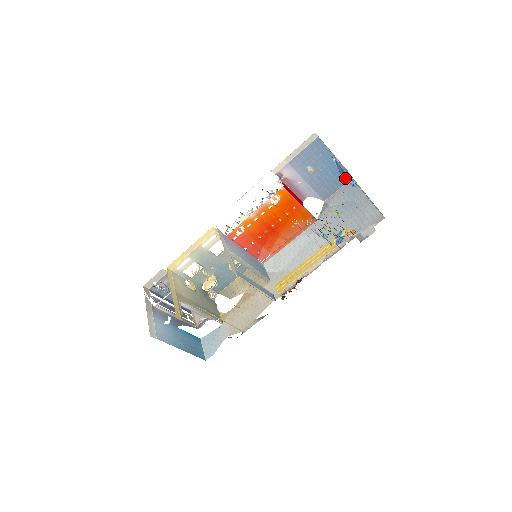
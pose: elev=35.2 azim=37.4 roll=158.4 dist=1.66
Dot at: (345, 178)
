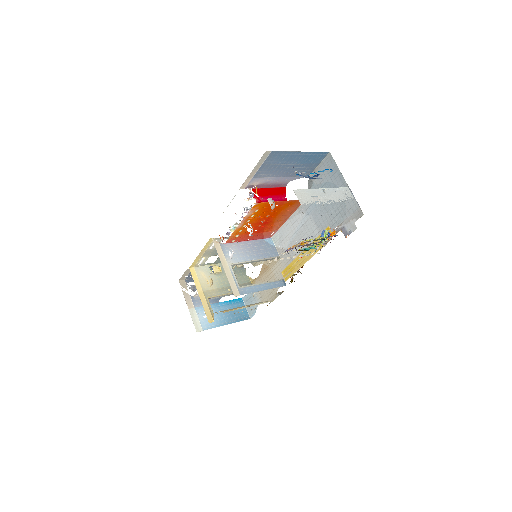
Dot at: (315, 175)
